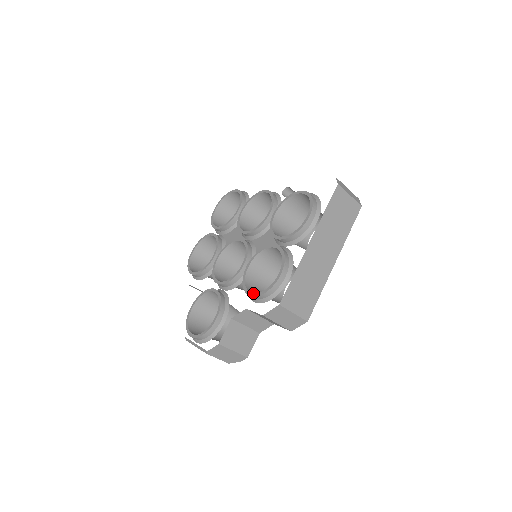
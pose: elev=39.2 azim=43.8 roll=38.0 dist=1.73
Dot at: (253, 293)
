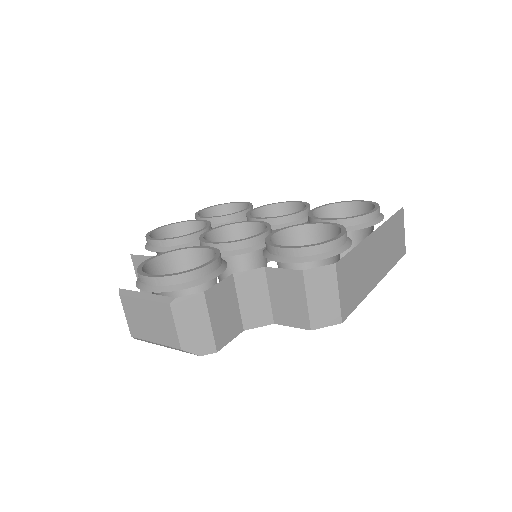
Dot at: occluded
